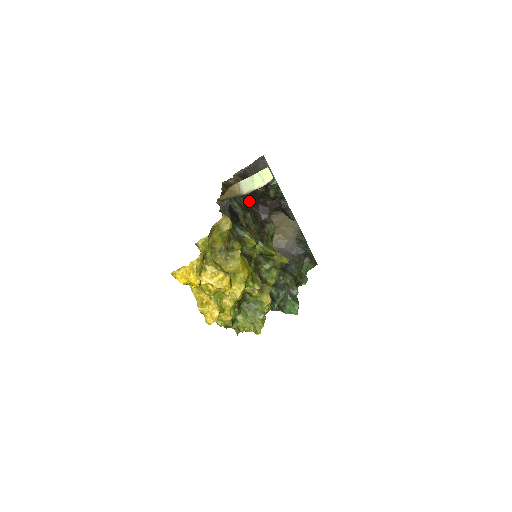
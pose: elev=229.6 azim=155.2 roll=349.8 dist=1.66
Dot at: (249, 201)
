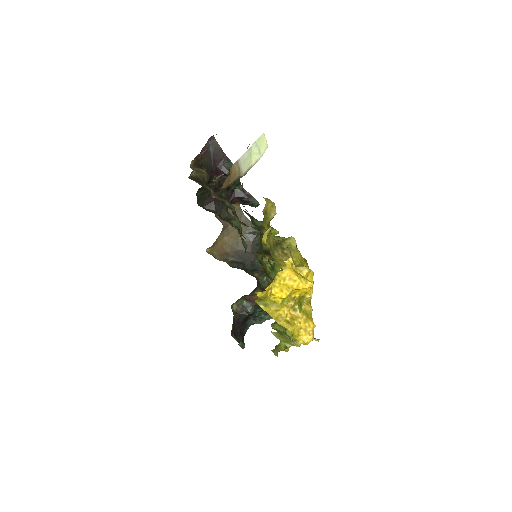
Dot at: (200, 201)
